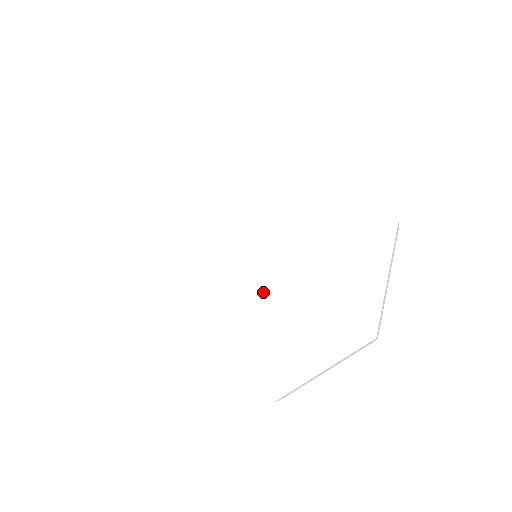
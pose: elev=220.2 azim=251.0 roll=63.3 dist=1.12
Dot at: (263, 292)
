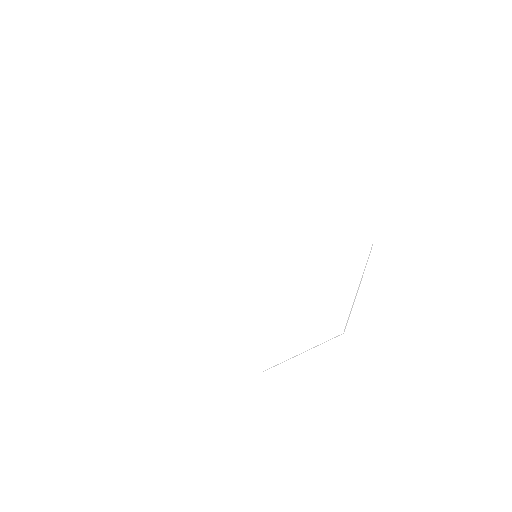
Dot at: (259, 287)
